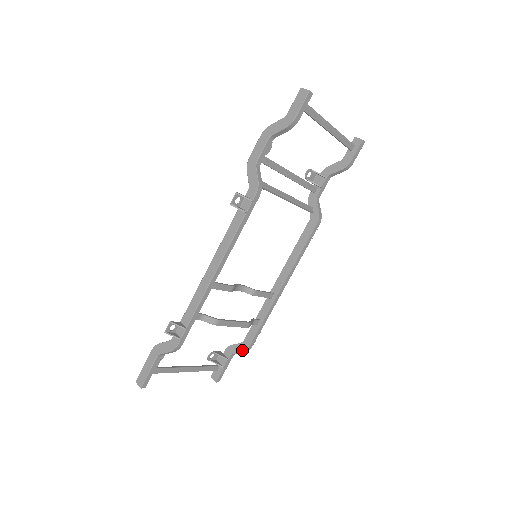
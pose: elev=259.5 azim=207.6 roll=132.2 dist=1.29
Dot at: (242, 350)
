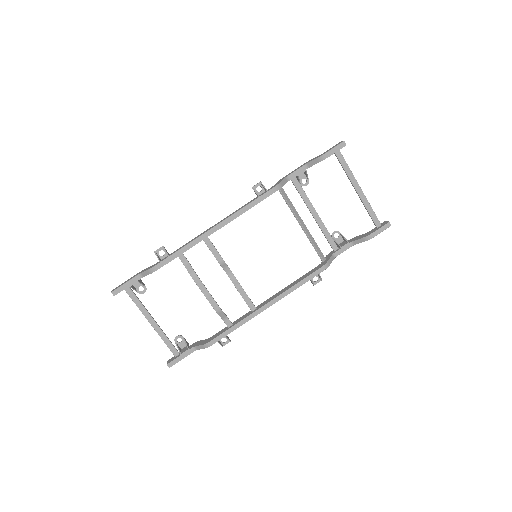
Dot at: (203, 343)
